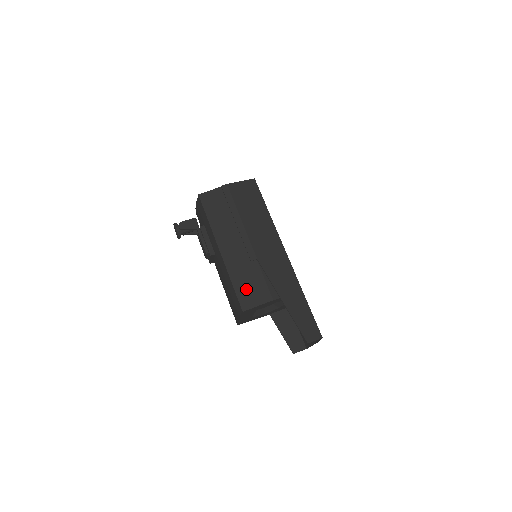
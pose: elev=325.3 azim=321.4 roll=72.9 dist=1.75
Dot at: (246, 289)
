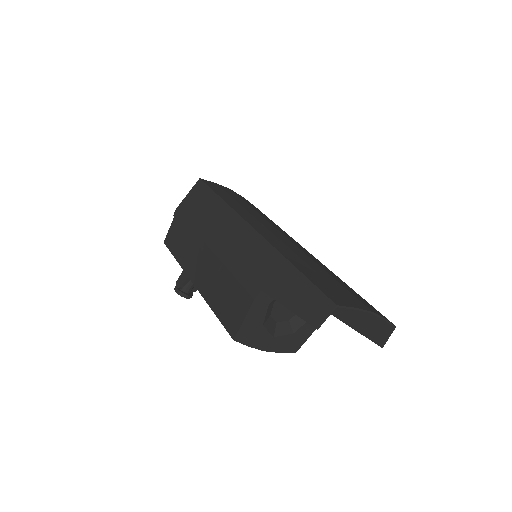
Dot at: (226, 308)
